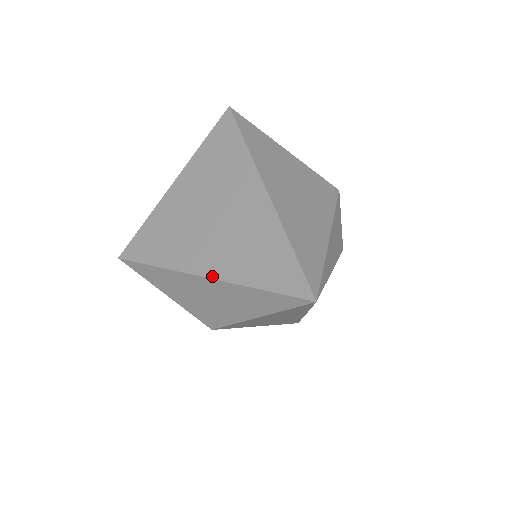
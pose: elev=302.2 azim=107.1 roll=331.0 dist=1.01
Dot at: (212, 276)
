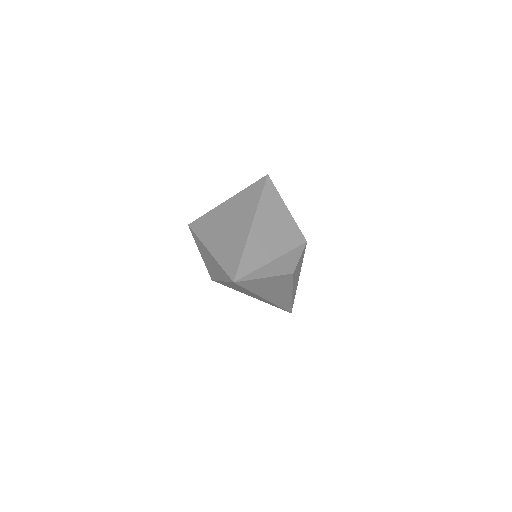
Dot at: (211, 252)
